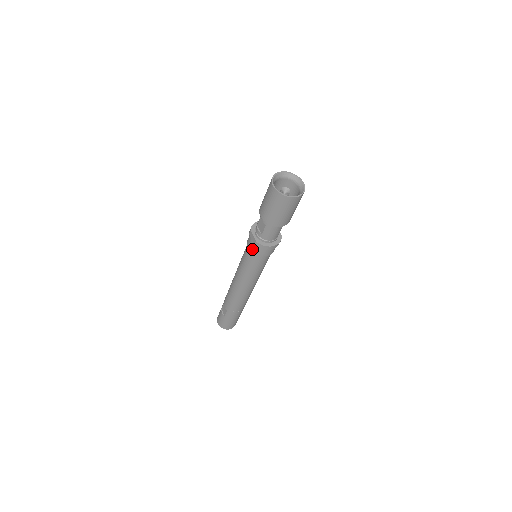
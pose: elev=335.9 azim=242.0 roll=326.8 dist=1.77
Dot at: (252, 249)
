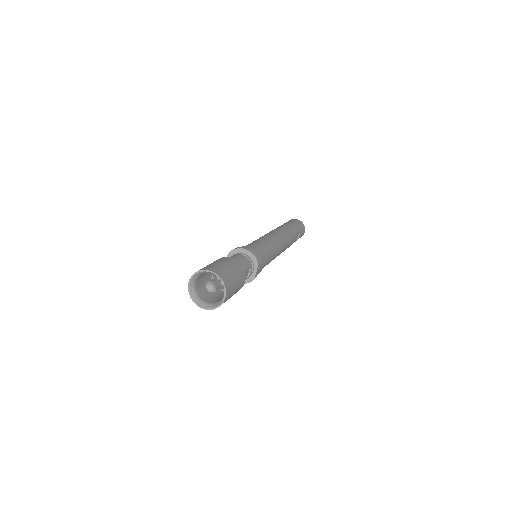
Dot at: occluded
